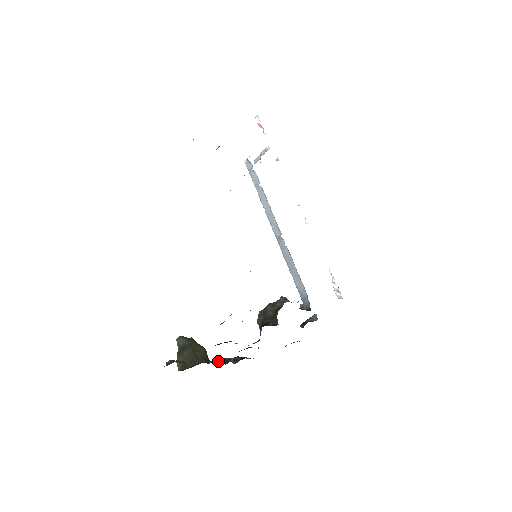
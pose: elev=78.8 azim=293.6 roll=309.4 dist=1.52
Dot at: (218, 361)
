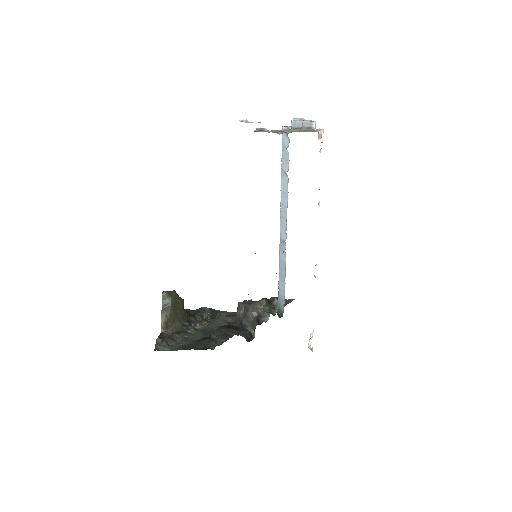
Dot at: (194, 324)
